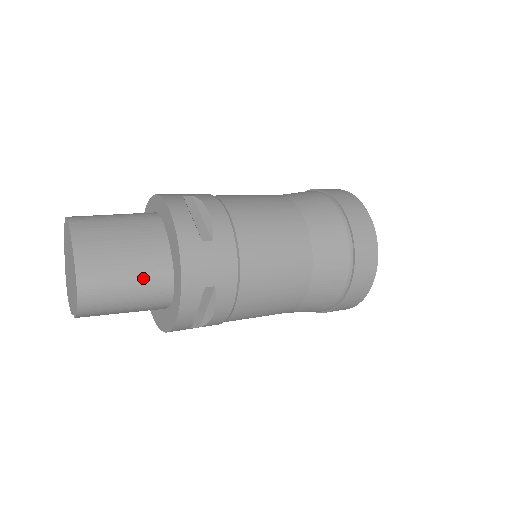
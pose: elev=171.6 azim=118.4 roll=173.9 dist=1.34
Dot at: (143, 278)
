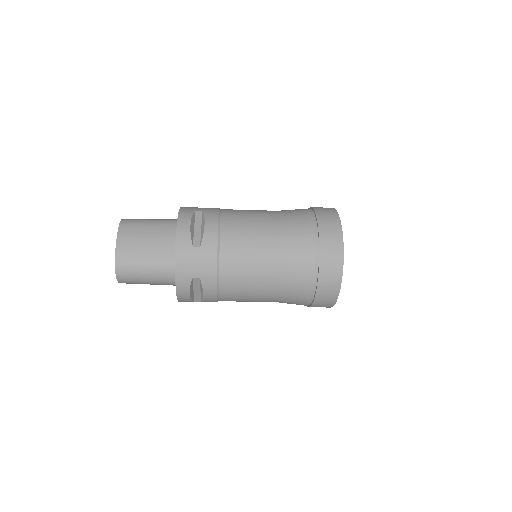
Dot at: (156, 266)
